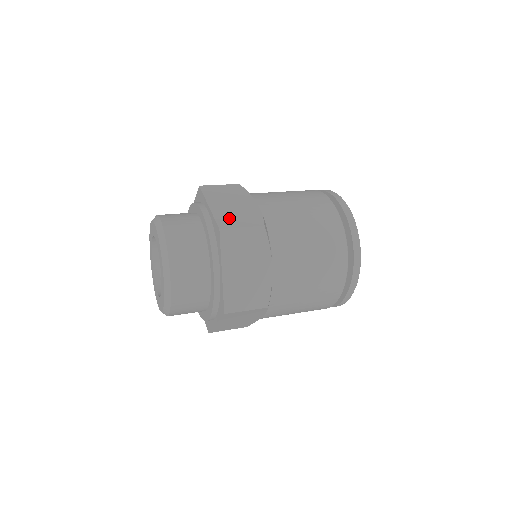
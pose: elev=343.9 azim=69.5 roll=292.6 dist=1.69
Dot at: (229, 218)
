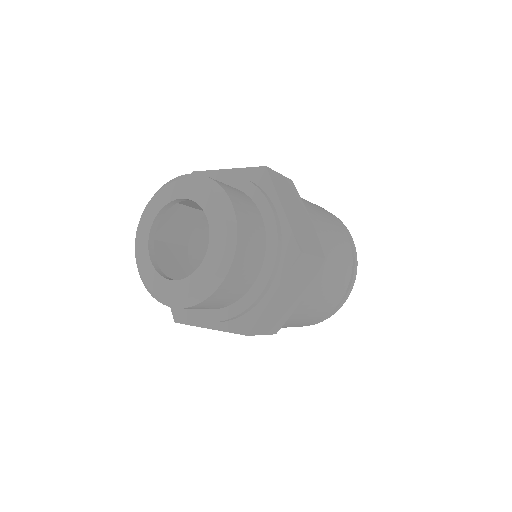
Dot at: occluded
